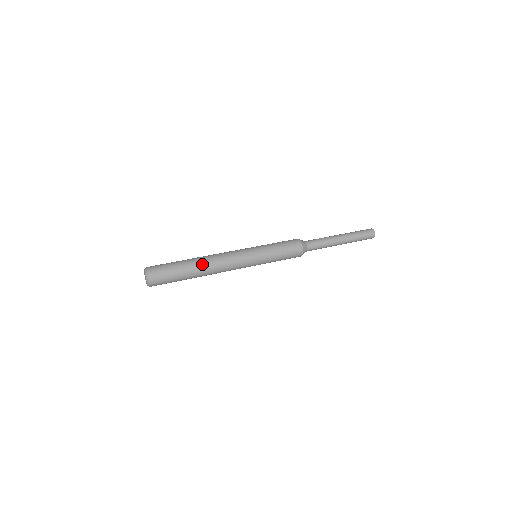
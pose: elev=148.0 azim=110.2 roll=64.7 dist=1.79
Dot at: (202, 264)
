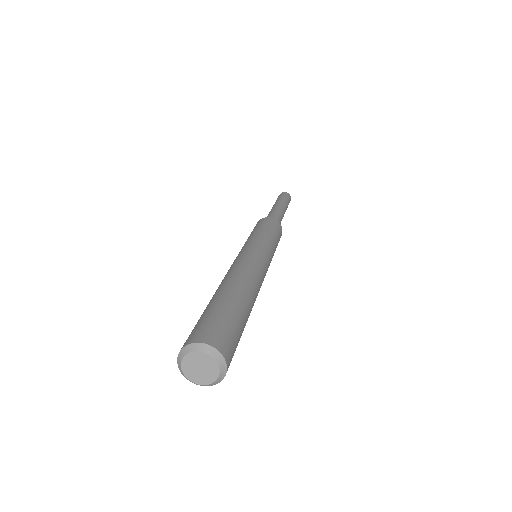
Dot at: (251, 294)
